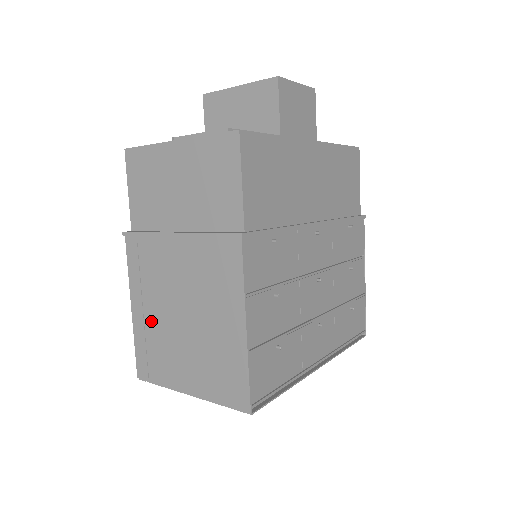
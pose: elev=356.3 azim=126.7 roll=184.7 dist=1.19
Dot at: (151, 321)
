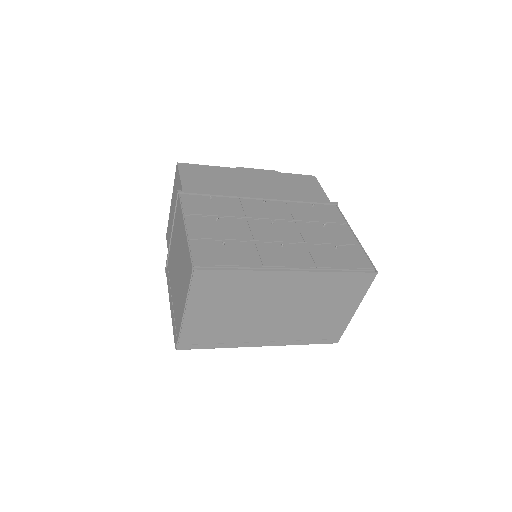
Dot at: (173, 299)
